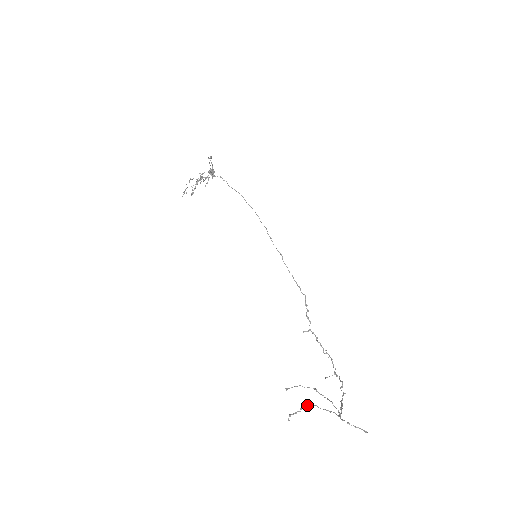
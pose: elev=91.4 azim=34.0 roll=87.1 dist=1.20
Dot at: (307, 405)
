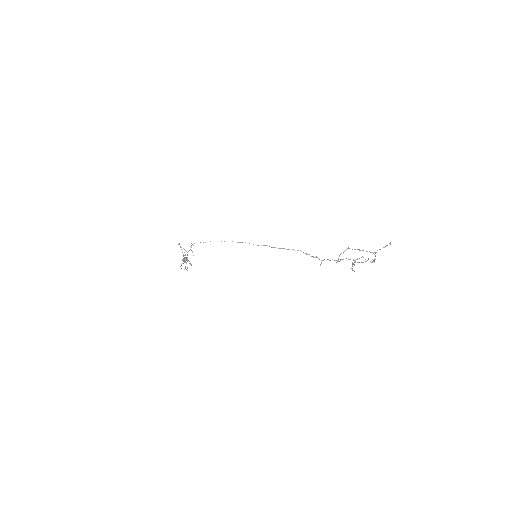
Dot at: occluded
